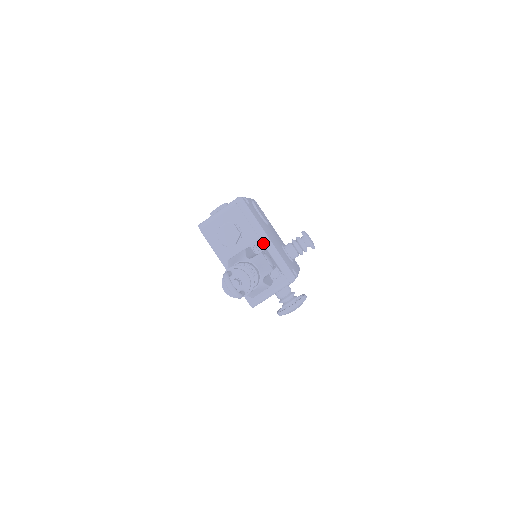
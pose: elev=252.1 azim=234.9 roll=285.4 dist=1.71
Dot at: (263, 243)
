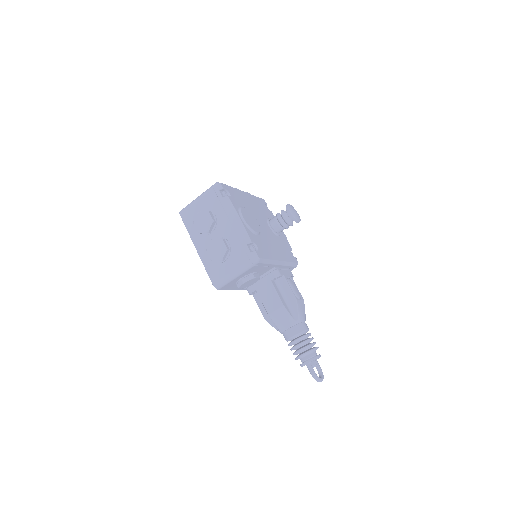
Dot at: (277, 267)
